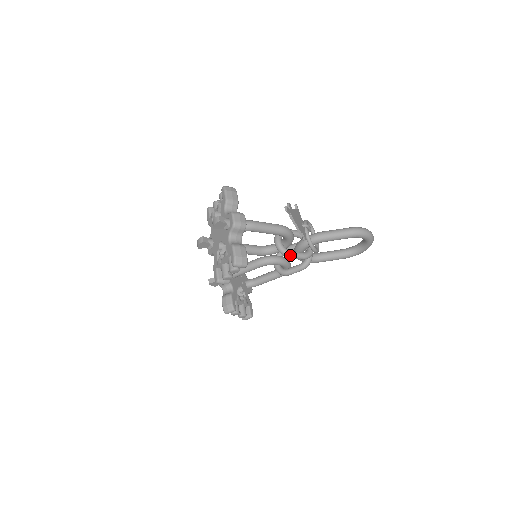
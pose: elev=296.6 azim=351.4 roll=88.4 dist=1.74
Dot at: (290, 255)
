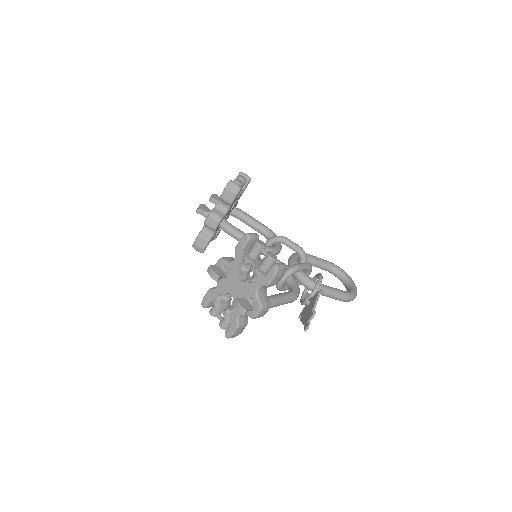
Dot at: occluded
